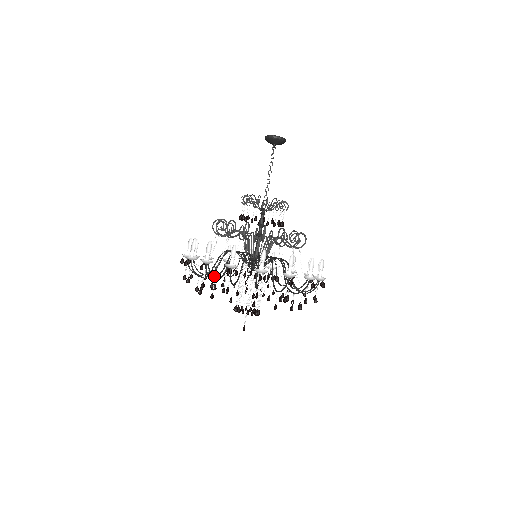
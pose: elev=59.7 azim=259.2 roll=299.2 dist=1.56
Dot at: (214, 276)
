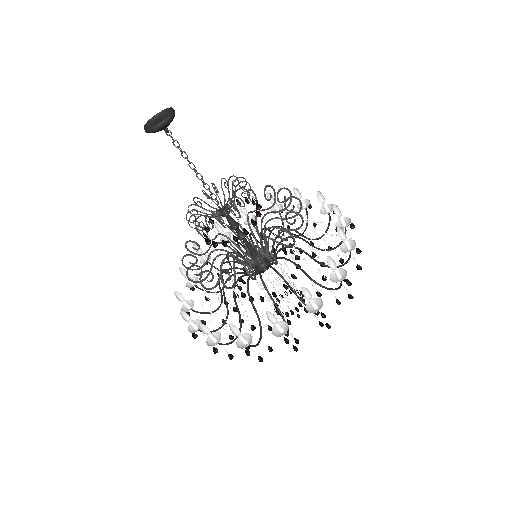
Dot at: occluded
